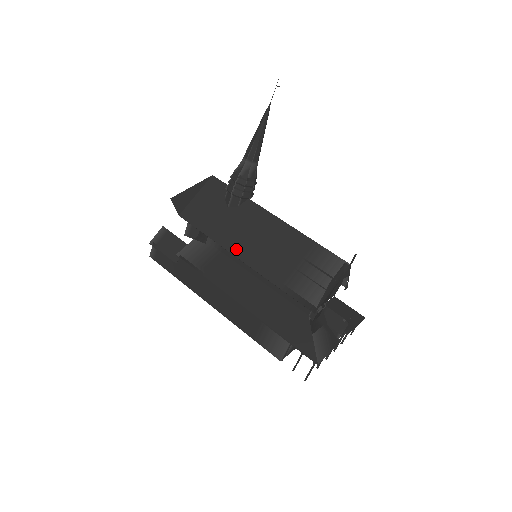
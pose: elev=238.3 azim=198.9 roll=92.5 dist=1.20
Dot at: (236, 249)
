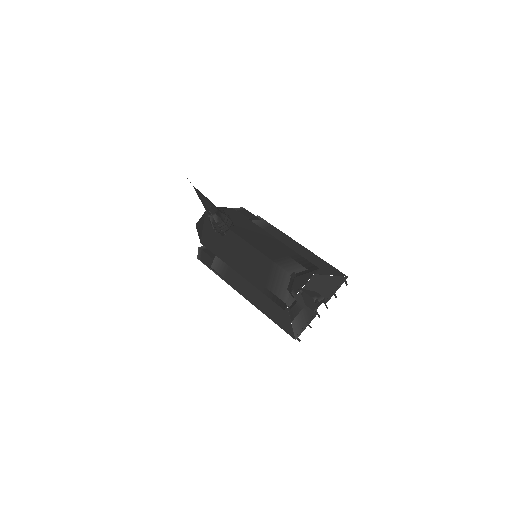
Dot at: (234, 266)
